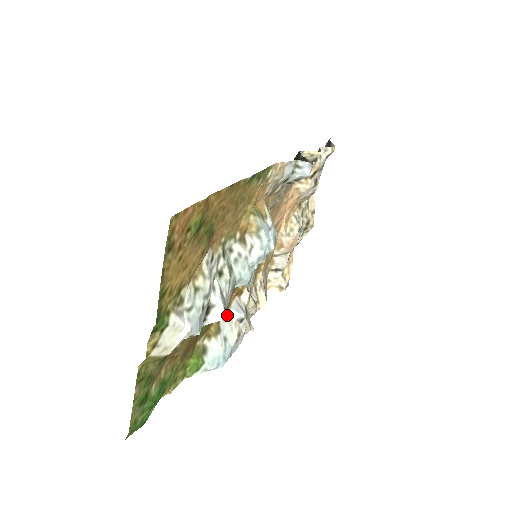
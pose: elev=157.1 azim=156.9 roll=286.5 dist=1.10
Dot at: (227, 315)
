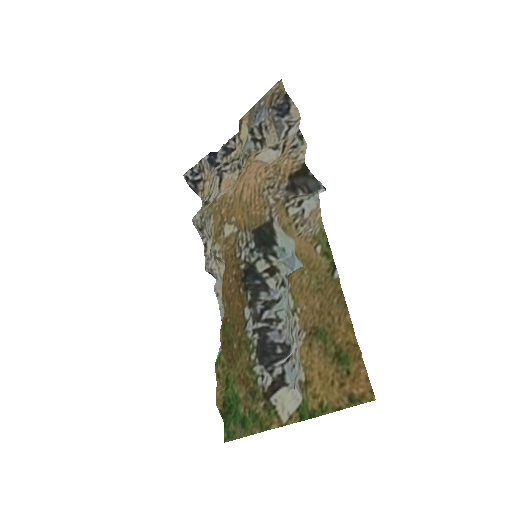
Dot at: (222, 297)
